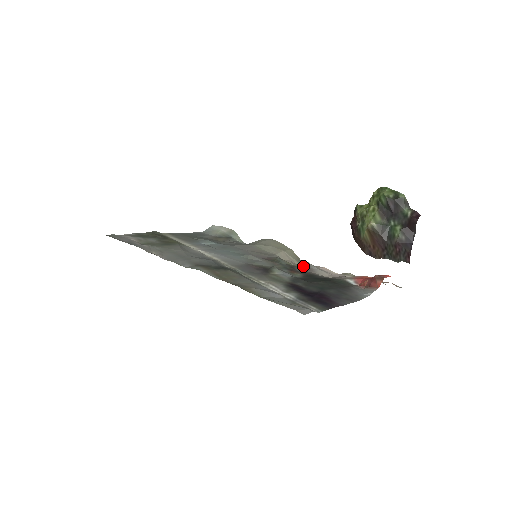
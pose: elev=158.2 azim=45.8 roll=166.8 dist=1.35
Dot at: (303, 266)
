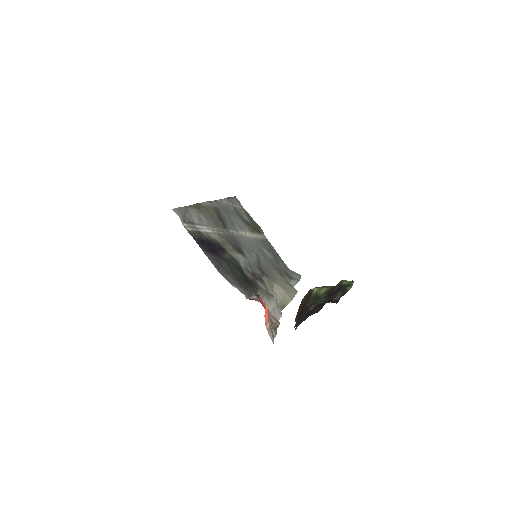
Dot at: (269, 293)
